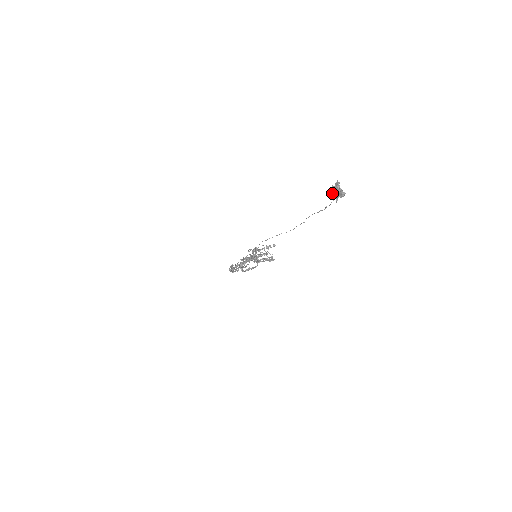
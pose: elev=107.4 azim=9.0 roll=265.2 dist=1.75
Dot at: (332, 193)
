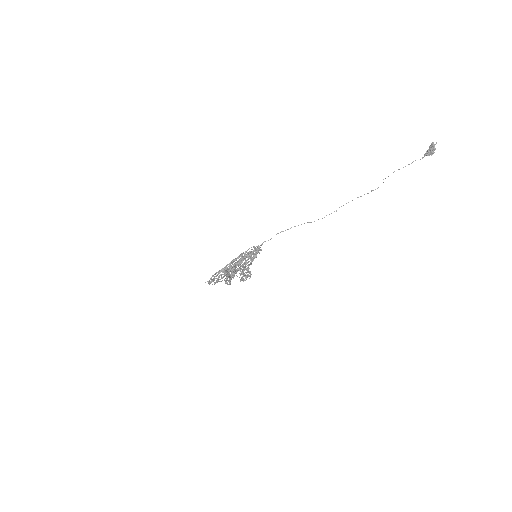
Dot at: (433, 147)
